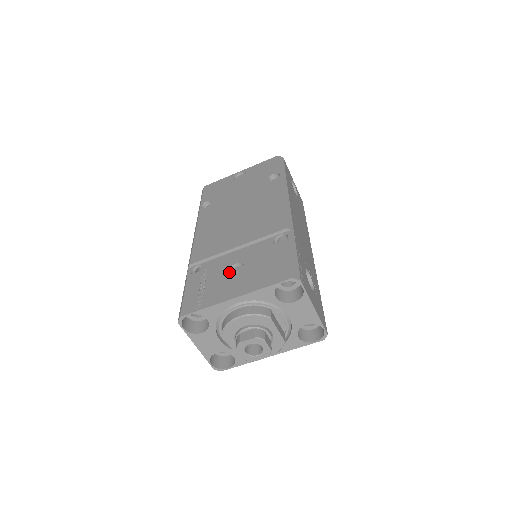
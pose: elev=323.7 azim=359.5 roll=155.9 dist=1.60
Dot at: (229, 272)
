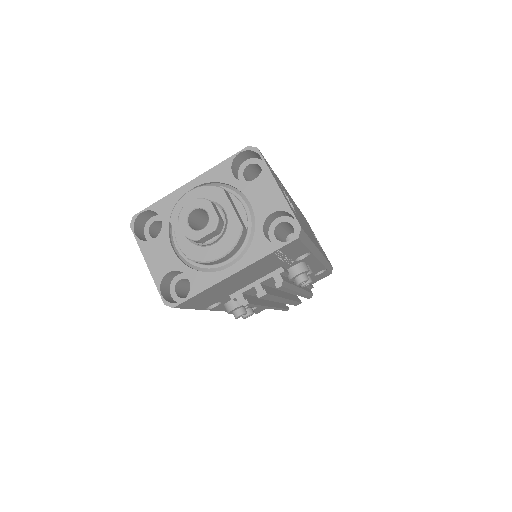
Dot at: occluded
